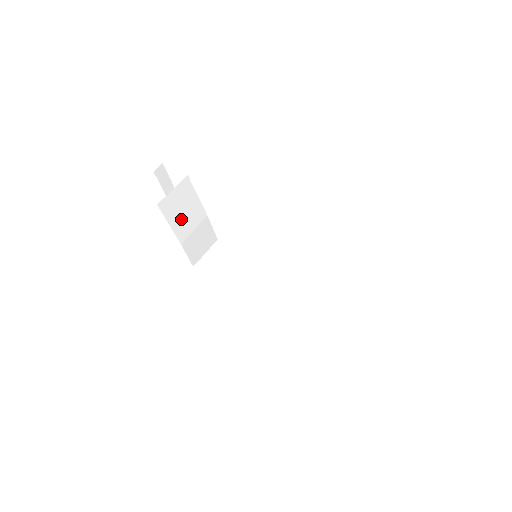
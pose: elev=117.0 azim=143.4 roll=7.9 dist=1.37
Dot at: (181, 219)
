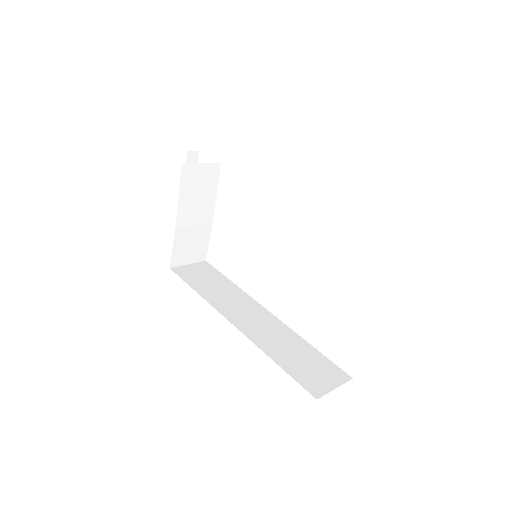
Dot at: (191, 201)
